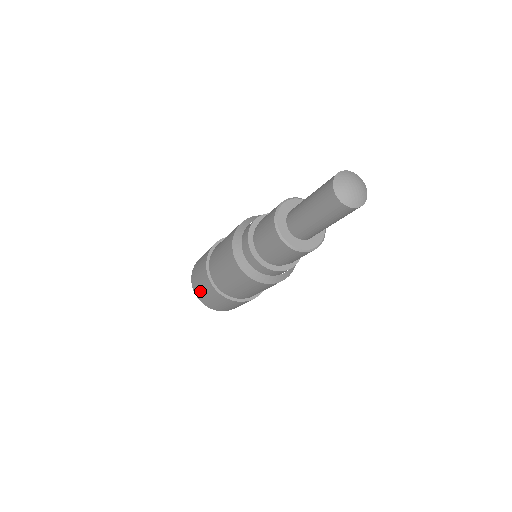
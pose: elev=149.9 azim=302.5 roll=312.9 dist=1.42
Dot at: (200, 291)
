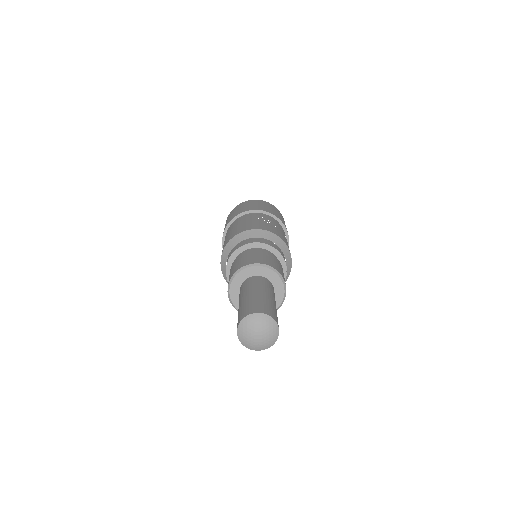
Dot at: occluded
